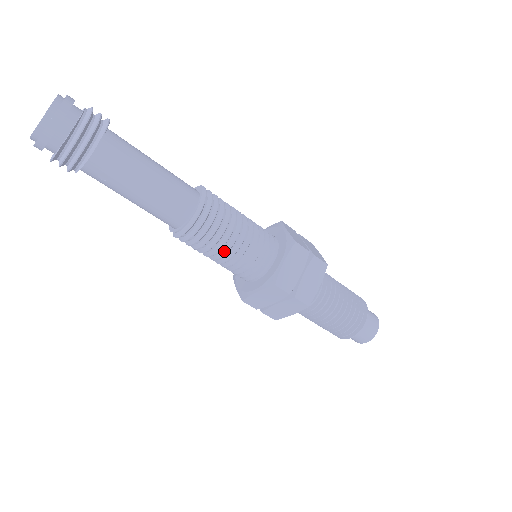
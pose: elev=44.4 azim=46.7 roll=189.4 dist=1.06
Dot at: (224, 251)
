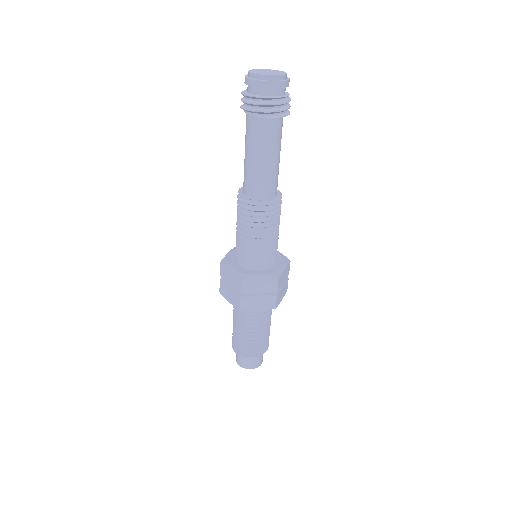
Dot at: (266, 235)
